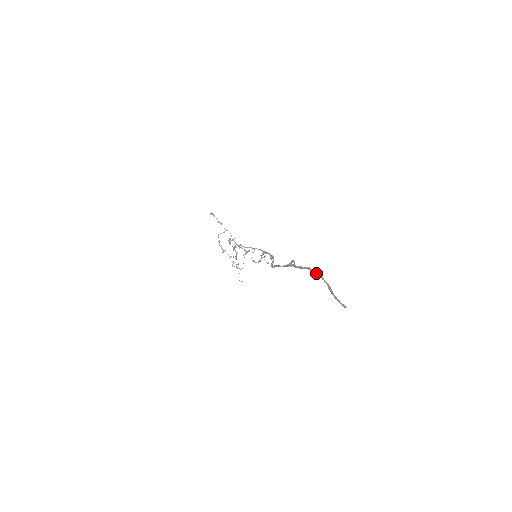
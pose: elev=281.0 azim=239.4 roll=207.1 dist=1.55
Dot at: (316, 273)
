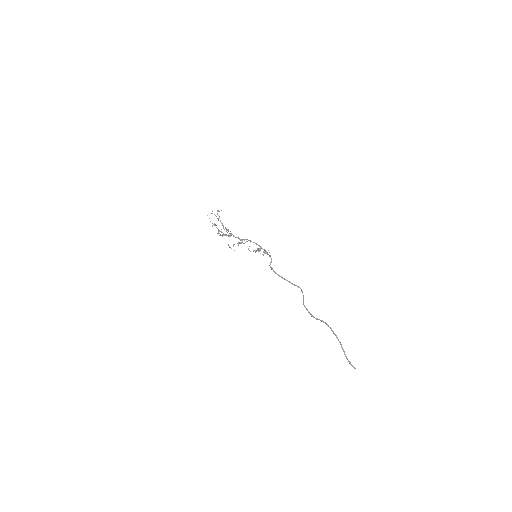
Dot at: (330, 328)
